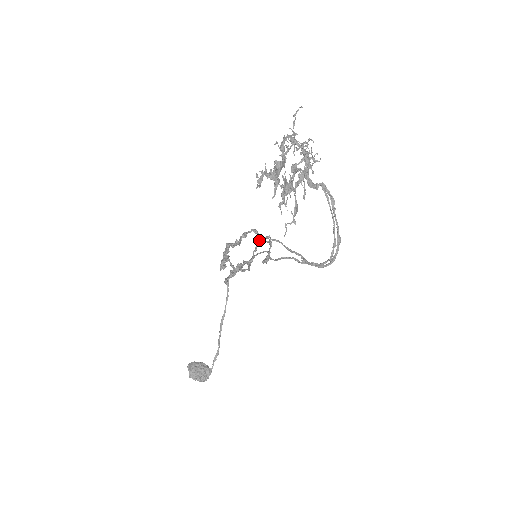
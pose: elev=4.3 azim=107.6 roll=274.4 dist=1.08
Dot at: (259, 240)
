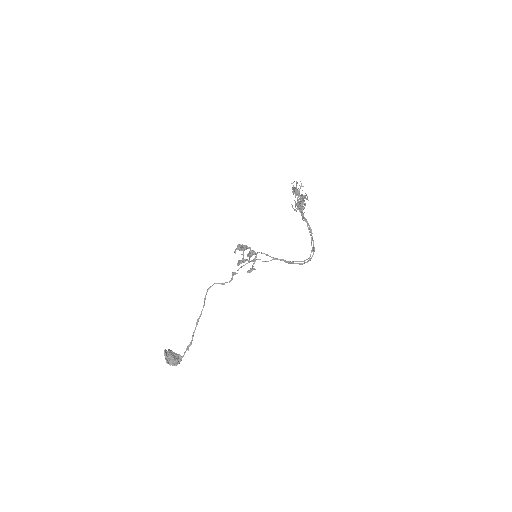
Dot at: (252, 253)
